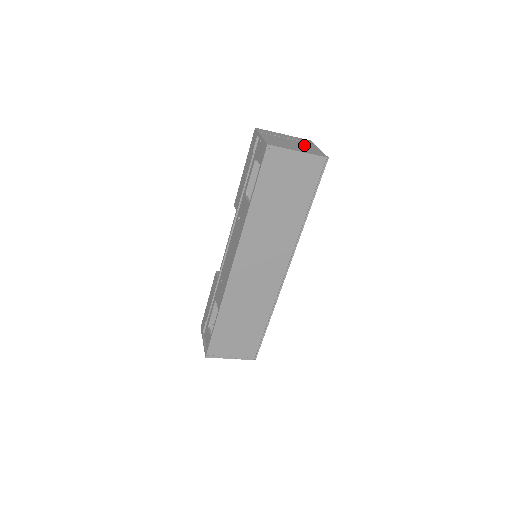
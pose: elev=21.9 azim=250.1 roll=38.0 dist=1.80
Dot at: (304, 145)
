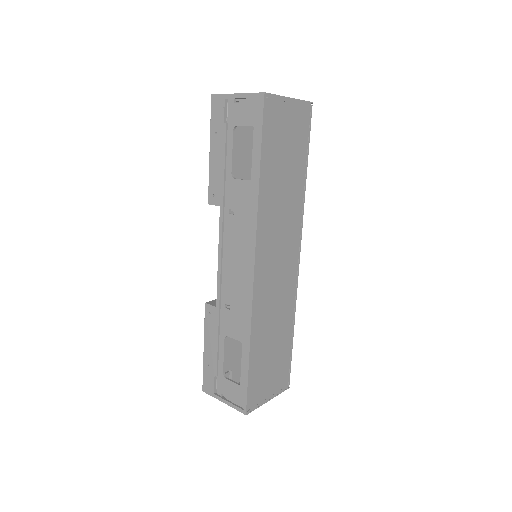
Dot at: occluded
